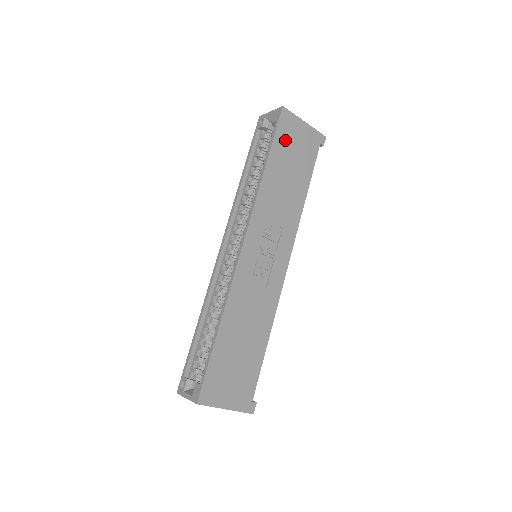
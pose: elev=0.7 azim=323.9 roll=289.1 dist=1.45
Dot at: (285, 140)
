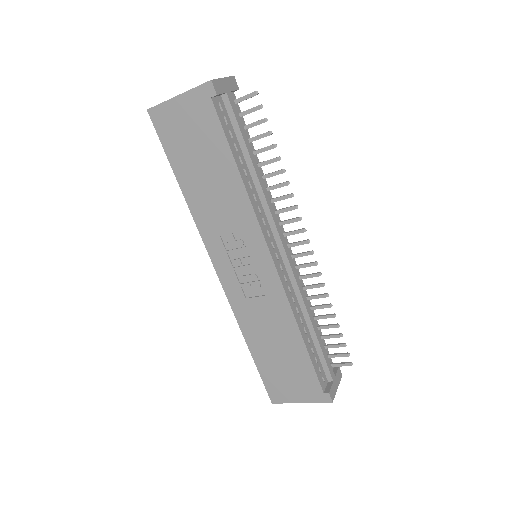
Dot at: (176, 142)
